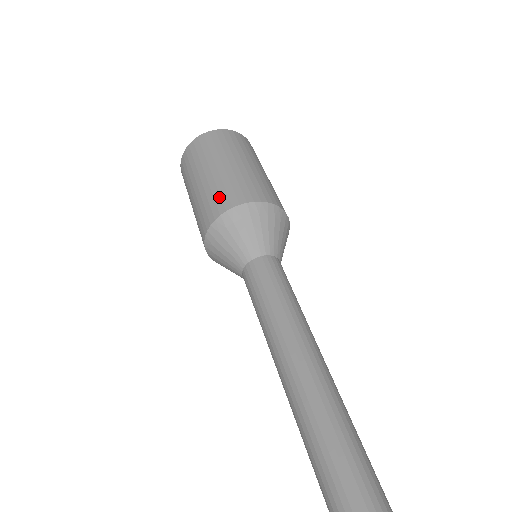
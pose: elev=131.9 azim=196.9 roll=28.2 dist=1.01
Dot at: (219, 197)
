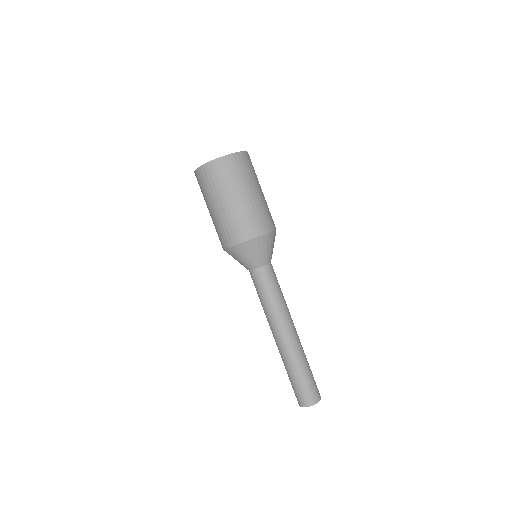
Dot at: (222, 235)
